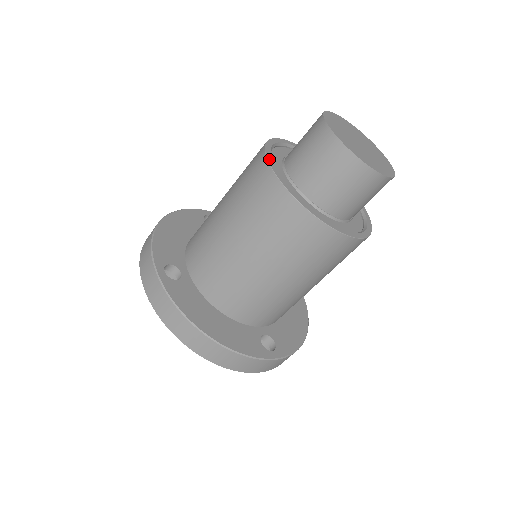
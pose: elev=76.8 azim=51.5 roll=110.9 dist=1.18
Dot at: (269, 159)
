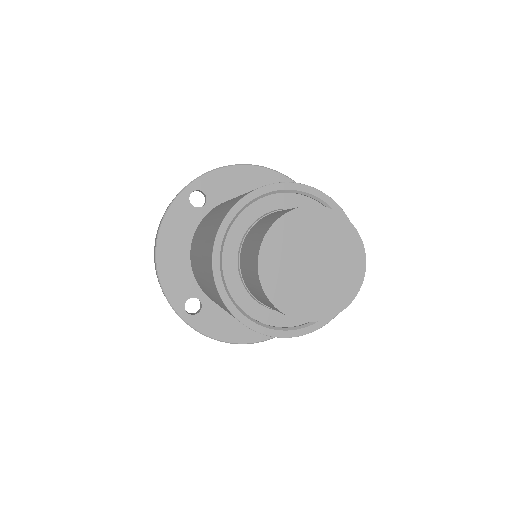
Dot at: (256, 192)
